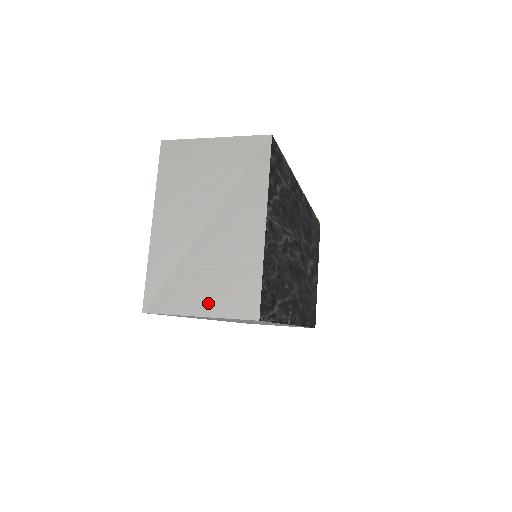
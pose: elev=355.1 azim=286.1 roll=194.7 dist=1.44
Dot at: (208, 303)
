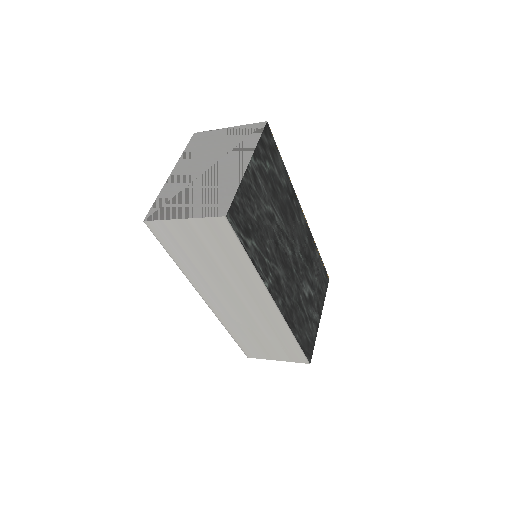
Dot at: (192, 210)
